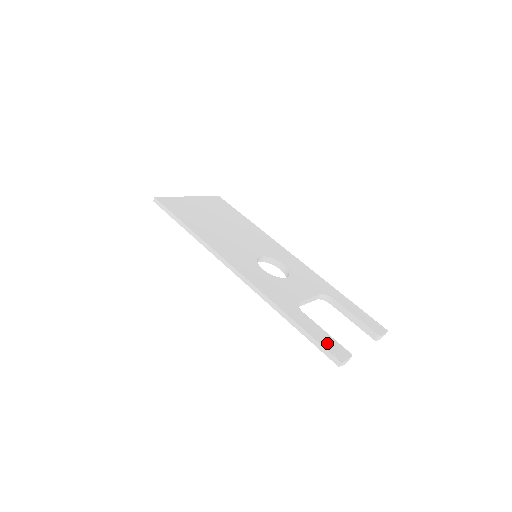
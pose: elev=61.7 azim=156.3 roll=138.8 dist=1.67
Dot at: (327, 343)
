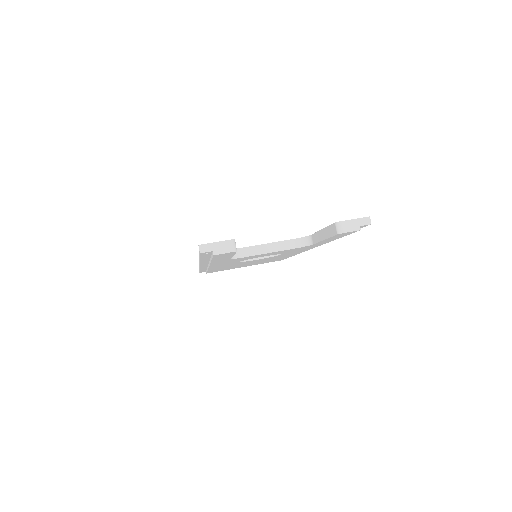
Dot at: occluded
